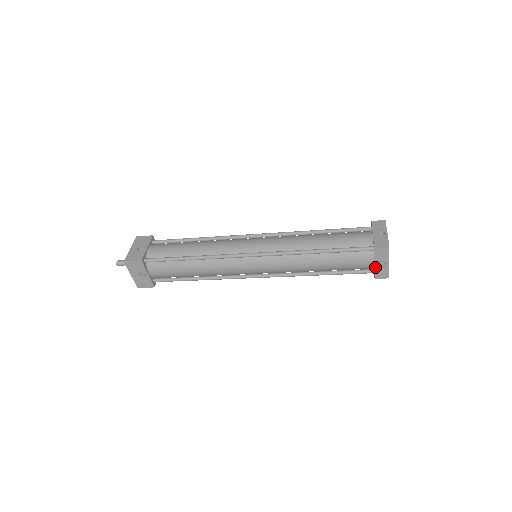
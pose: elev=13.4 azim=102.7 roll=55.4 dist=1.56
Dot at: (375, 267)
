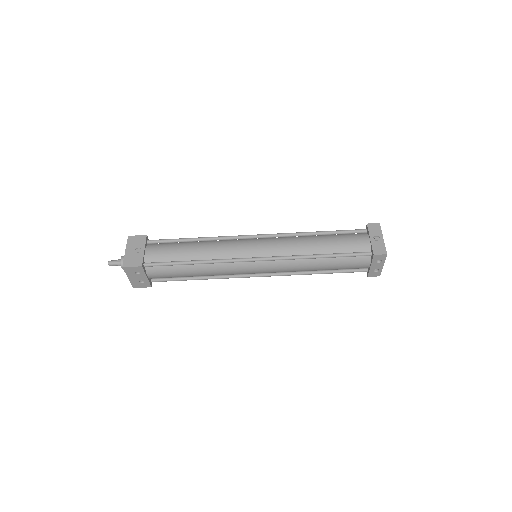
Dot at: (371, 242)
